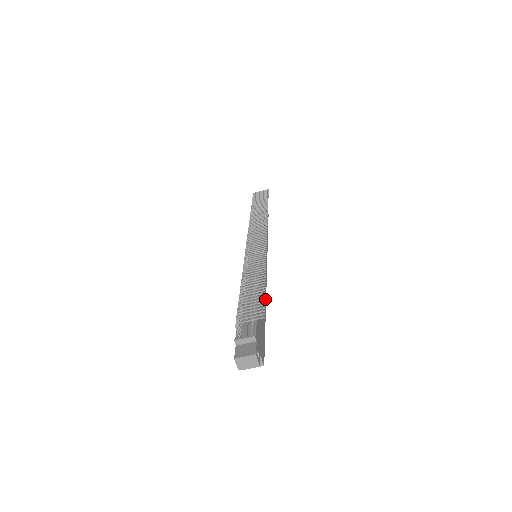
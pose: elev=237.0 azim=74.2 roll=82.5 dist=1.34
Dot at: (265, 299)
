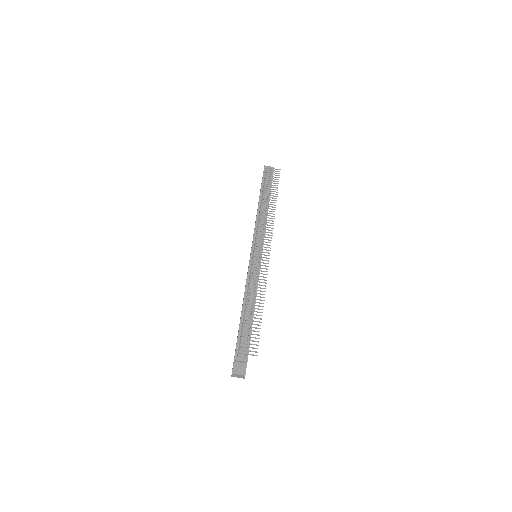
Dot at: occluded
